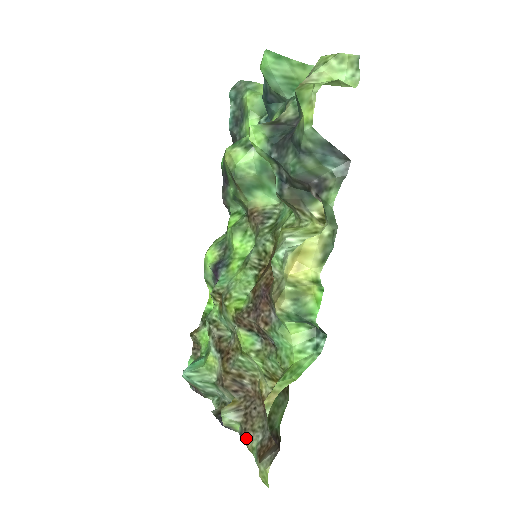
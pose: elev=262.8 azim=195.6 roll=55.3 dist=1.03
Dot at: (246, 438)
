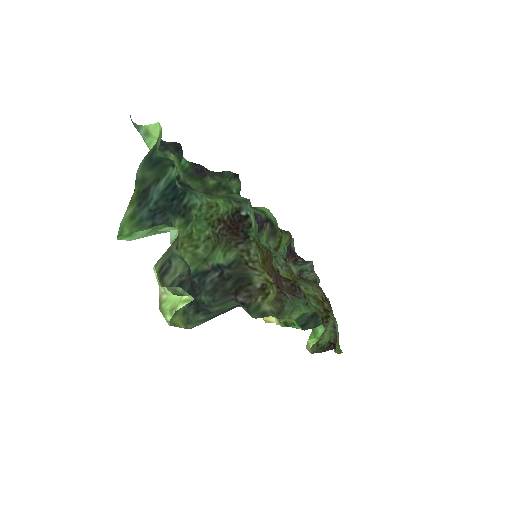
Dot at: occluded
